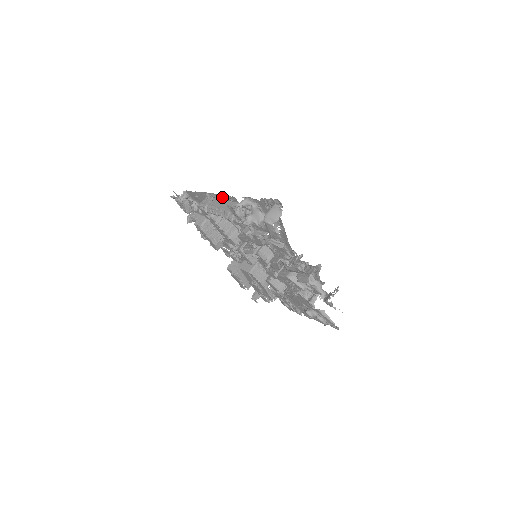
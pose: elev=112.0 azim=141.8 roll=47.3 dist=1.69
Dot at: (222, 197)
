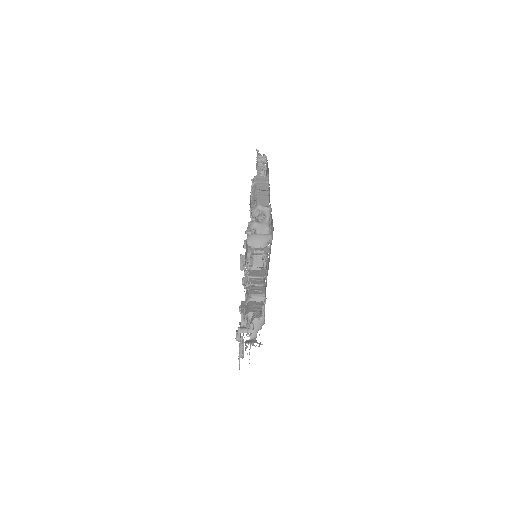
Dot at: (269, 188)
